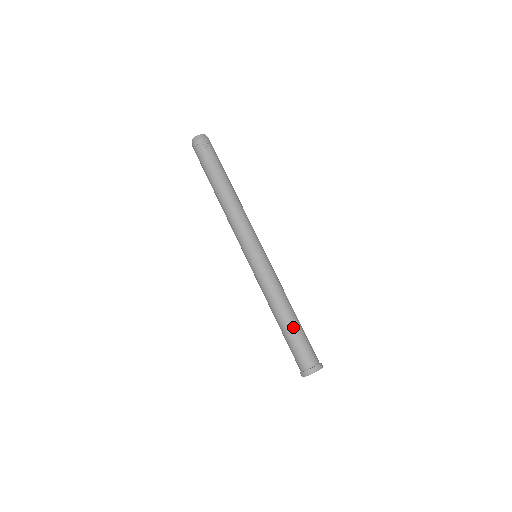
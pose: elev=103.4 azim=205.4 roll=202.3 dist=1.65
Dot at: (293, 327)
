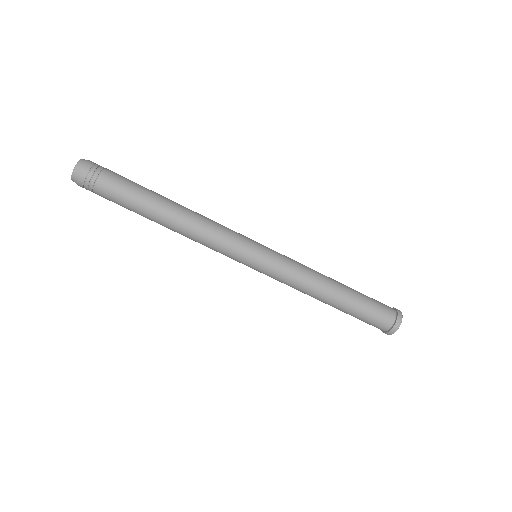
Dot at: (344, 309)
